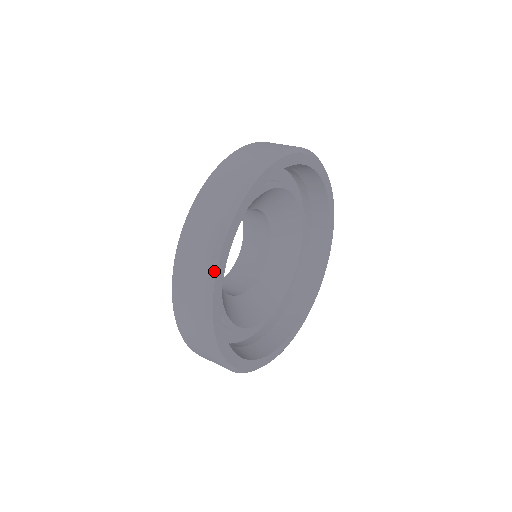
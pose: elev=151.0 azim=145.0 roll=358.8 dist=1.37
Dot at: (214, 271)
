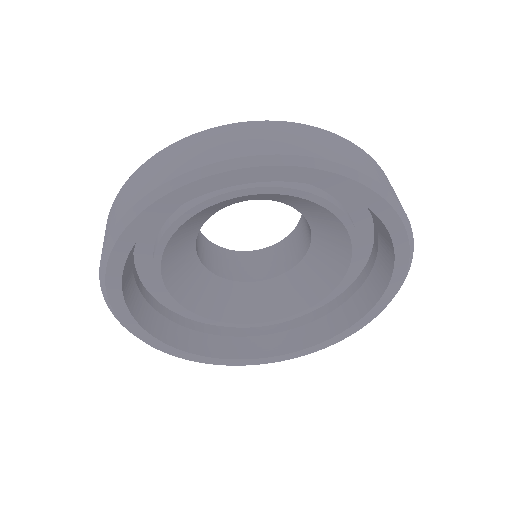
Dot at: (110, 248)
